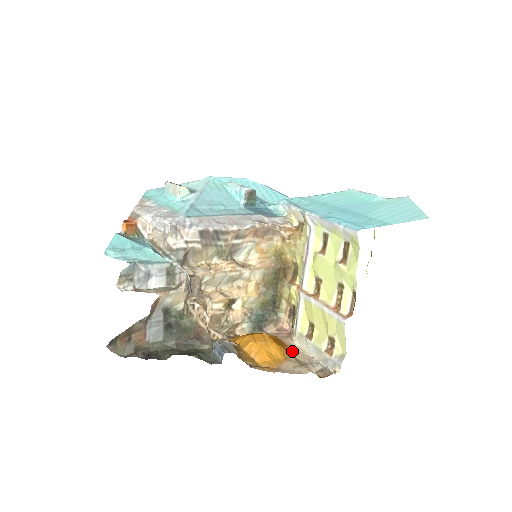
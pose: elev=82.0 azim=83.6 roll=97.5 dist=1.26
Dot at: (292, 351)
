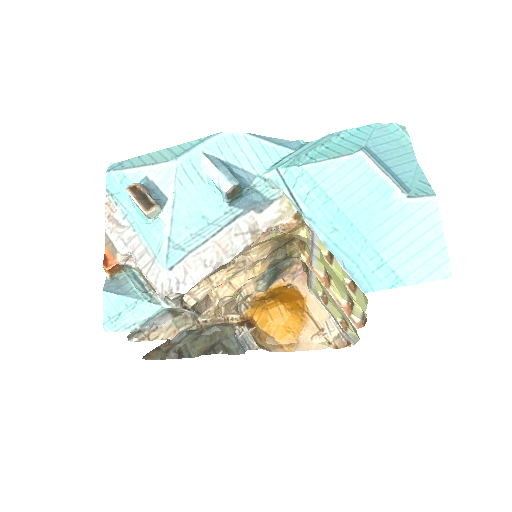
Dot at: (309, 307)
